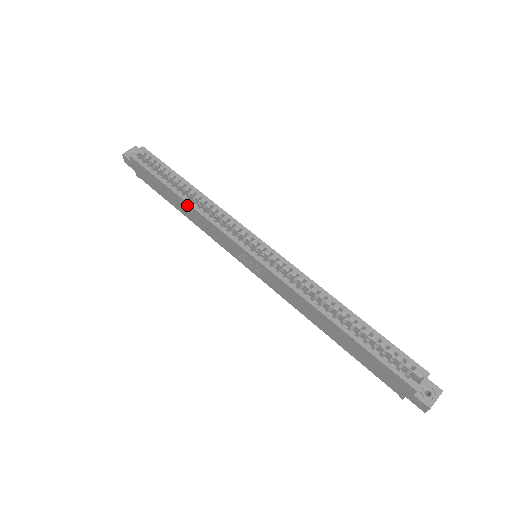
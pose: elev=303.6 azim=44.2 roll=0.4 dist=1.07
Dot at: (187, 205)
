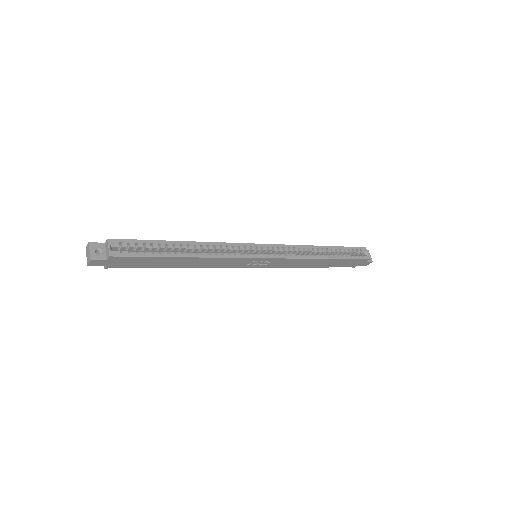
Dot at: (198, 259)
